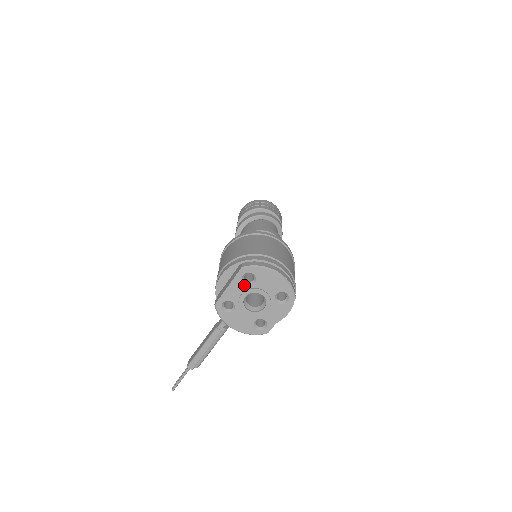
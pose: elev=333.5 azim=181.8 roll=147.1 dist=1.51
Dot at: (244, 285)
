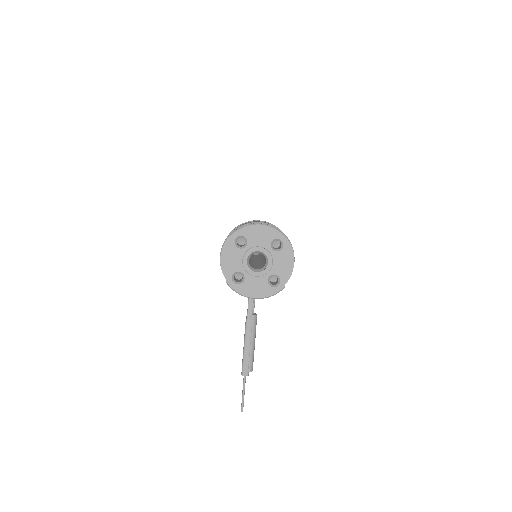
Dot at: (240, 250)
